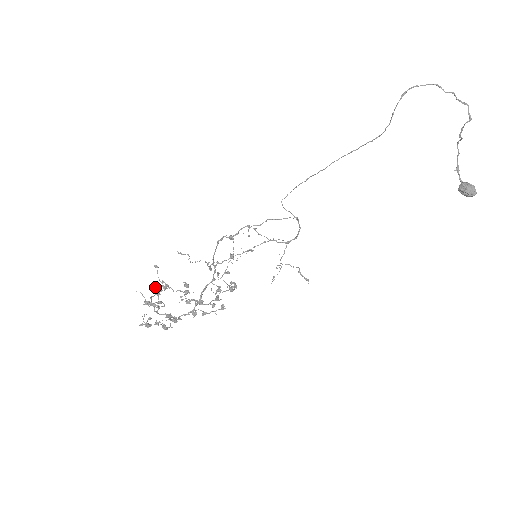
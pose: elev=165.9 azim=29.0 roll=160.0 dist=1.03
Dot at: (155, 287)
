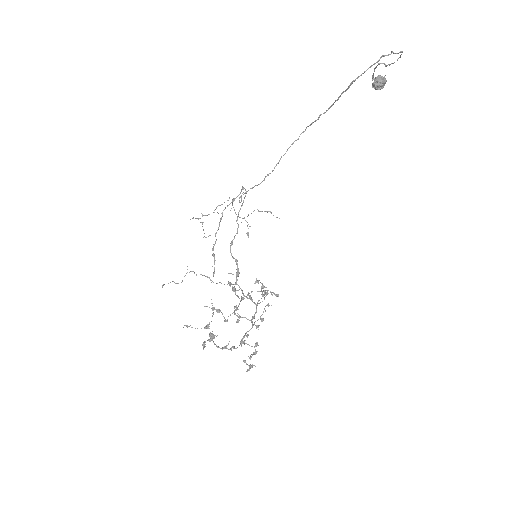
Dot at: (210, 339)
